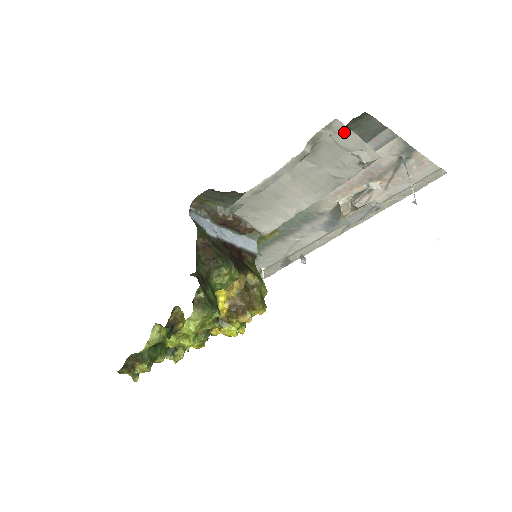
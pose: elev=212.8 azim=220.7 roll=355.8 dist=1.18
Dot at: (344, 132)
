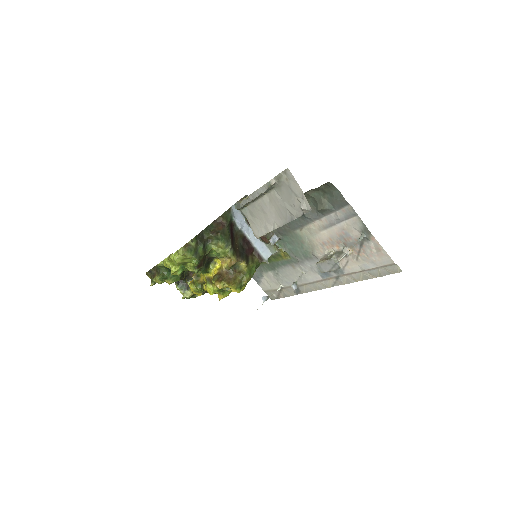
Dot at: (293, 180)
